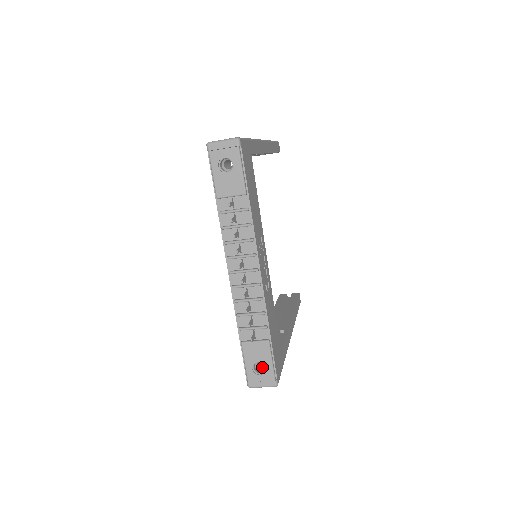
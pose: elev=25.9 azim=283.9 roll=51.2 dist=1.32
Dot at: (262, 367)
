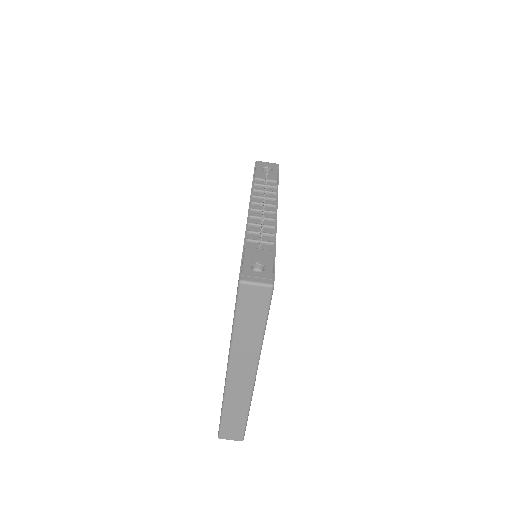
Dot at: occluded
